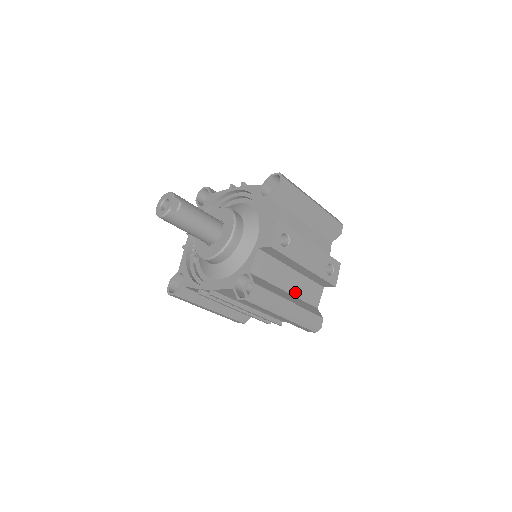
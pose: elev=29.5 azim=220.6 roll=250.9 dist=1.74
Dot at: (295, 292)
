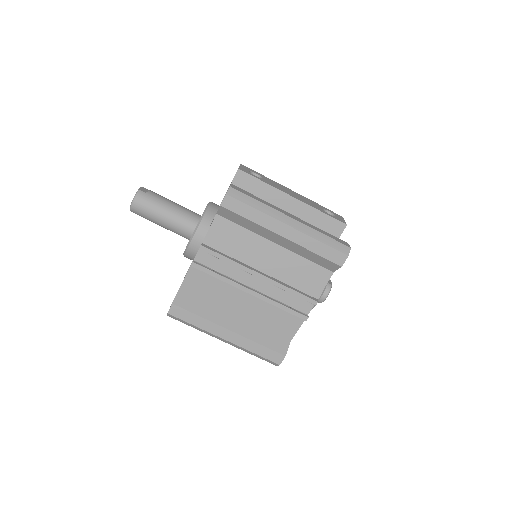
Dot at: occluded
